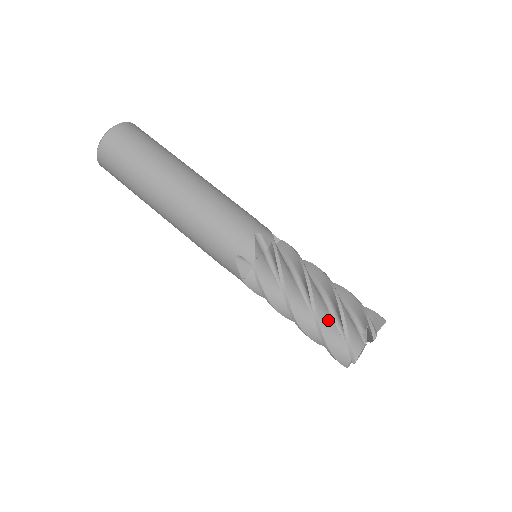
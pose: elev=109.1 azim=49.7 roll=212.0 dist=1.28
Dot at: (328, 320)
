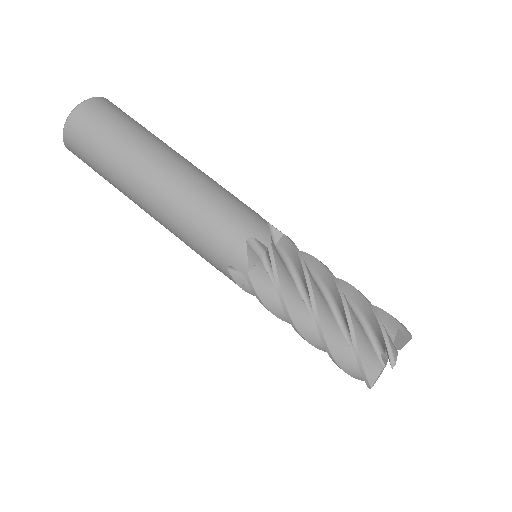
Dot at: (338, 340)
